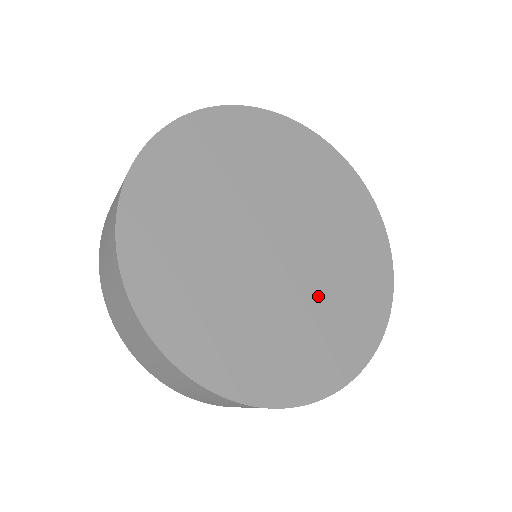
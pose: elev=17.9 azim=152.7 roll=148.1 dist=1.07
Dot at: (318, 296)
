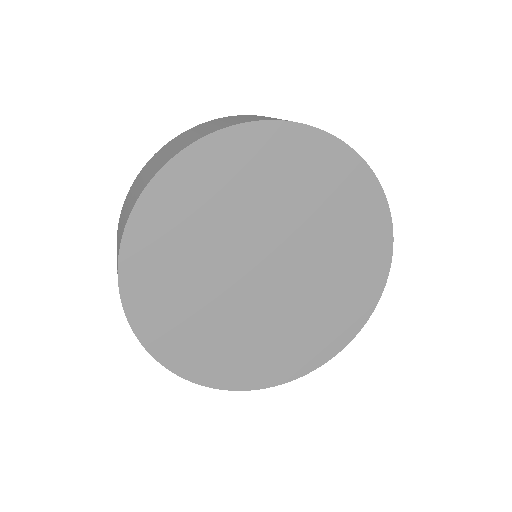
Dot at: (319, 286)
